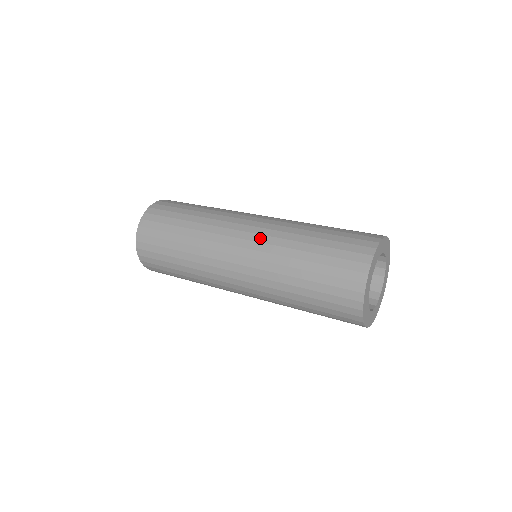
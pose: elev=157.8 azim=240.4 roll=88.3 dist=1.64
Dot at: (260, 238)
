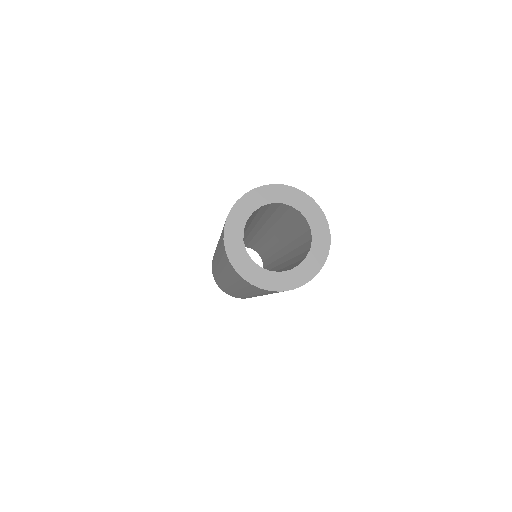
Dot at: occluded
